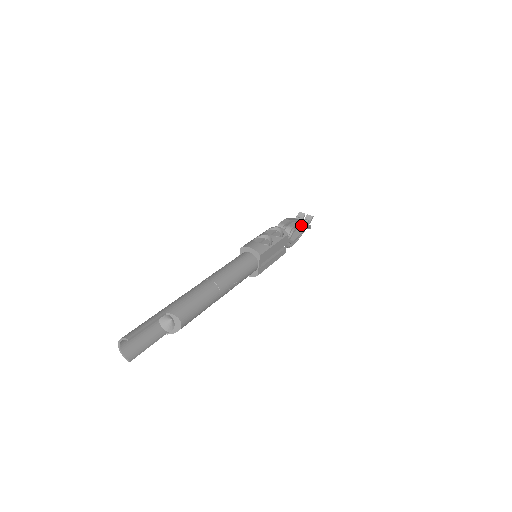
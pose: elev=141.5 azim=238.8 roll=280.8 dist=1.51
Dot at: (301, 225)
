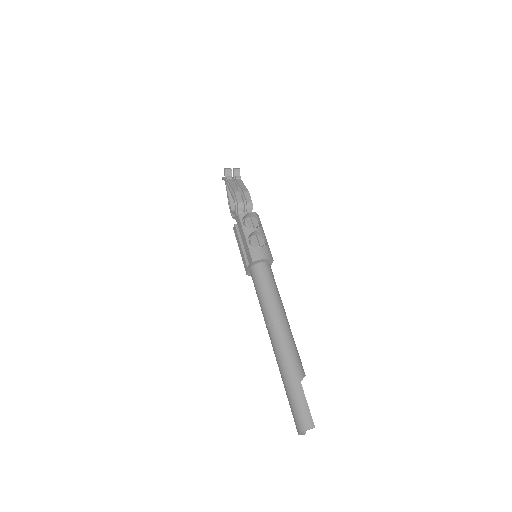
Dot at: occluded
